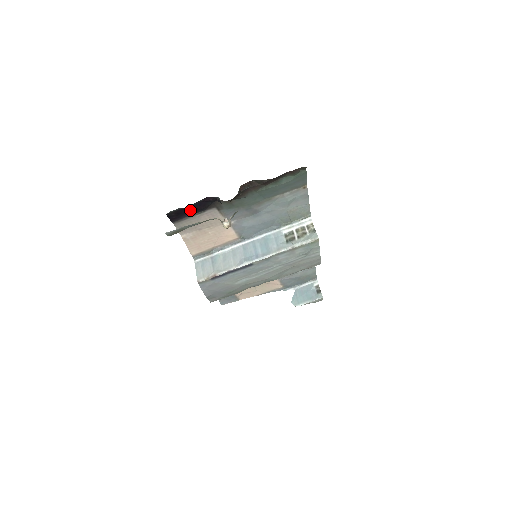
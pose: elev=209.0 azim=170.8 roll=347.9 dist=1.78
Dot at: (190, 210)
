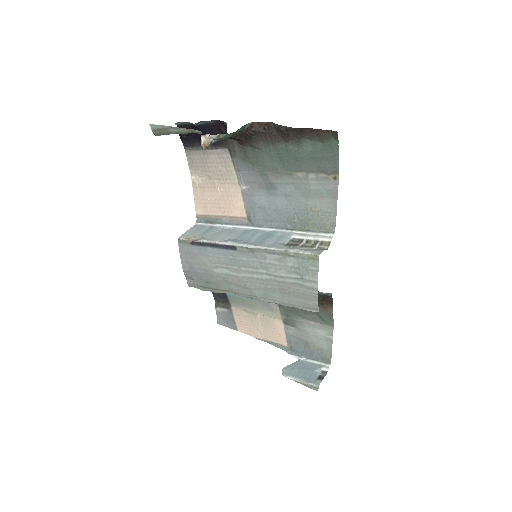
Dot at: (200, 134)
